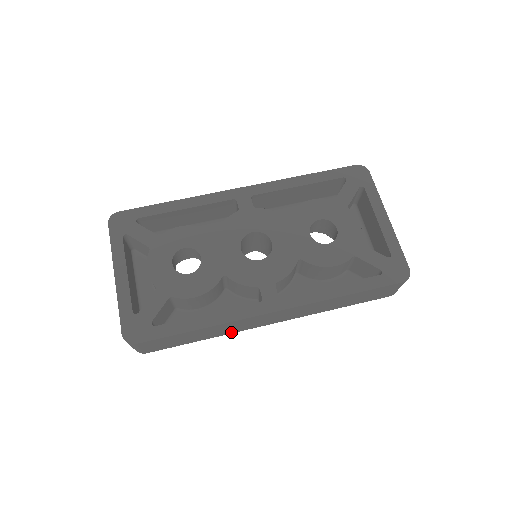
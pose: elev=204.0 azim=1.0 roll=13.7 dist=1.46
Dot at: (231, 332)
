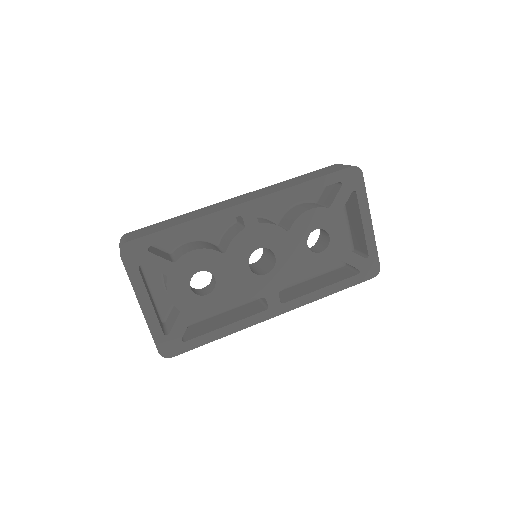
Dot at: occluded
